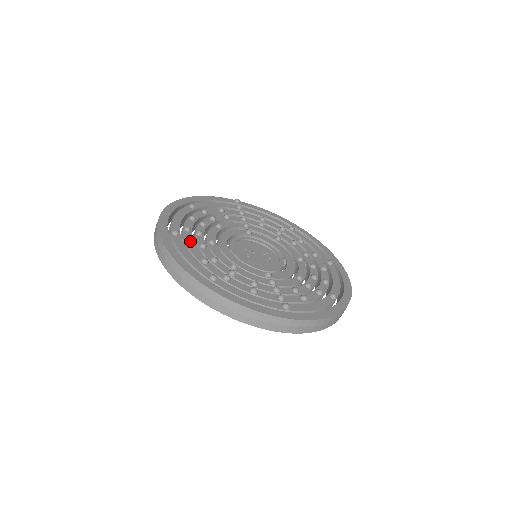
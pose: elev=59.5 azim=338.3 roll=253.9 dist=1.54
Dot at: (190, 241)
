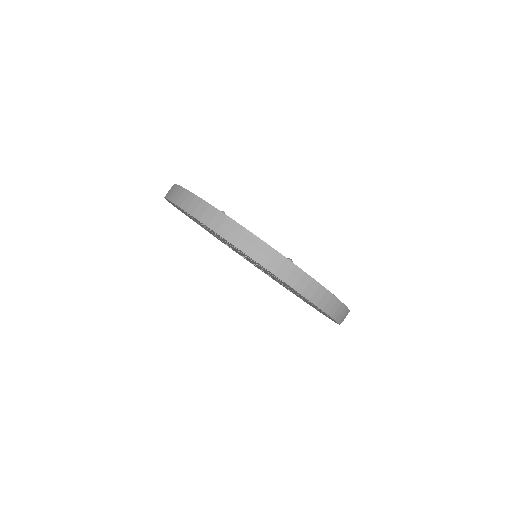
Dot at: occluded
